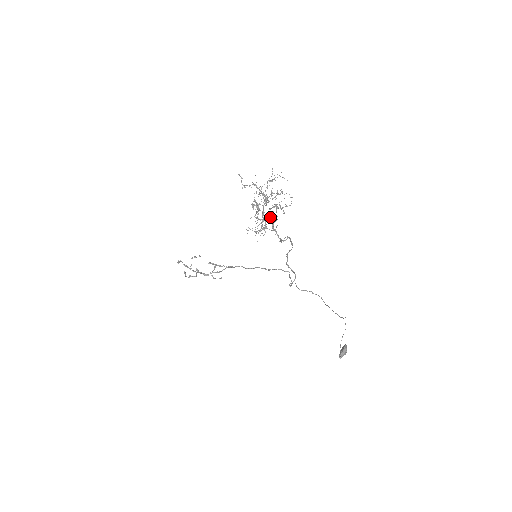
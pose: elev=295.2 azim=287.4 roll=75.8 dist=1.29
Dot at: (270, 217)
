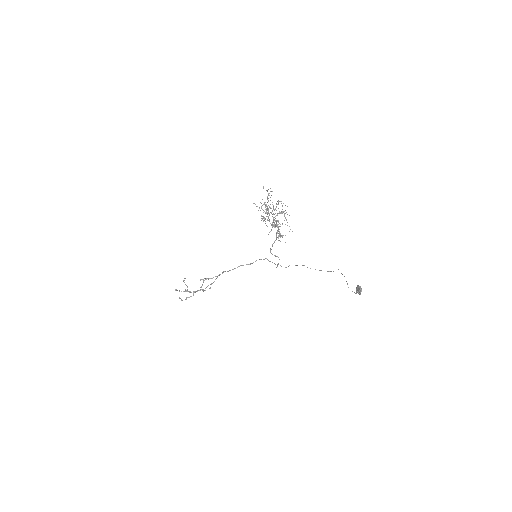
Dot at: (274, 223)
